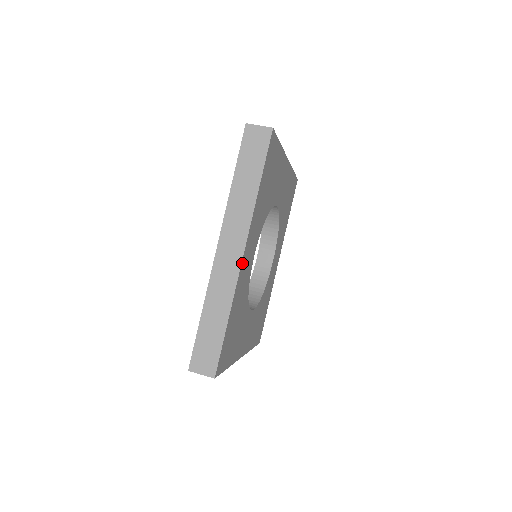
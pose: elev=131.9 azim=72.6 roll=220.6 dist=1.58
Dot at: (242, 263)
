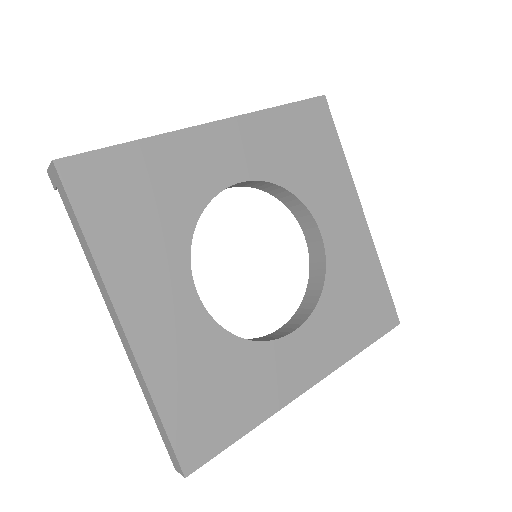
Dot at: (205, 129)
